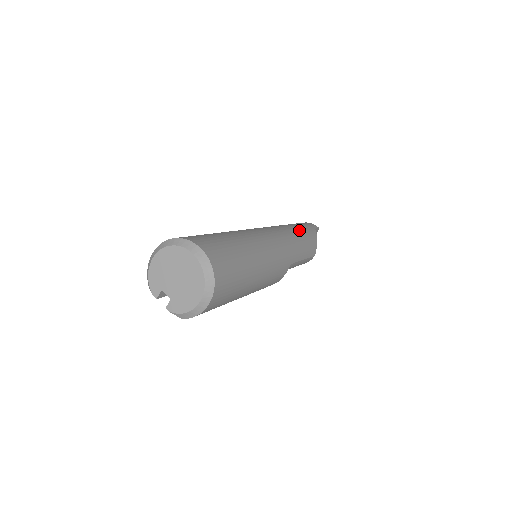
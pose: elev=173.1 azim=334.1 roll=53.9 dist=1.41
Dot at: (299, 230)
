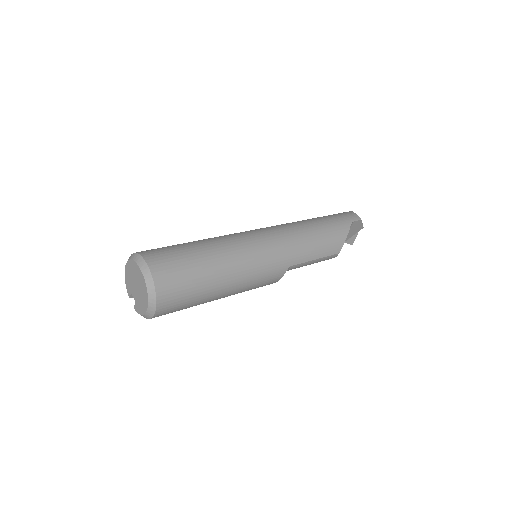
Dot at: (320, 227)
